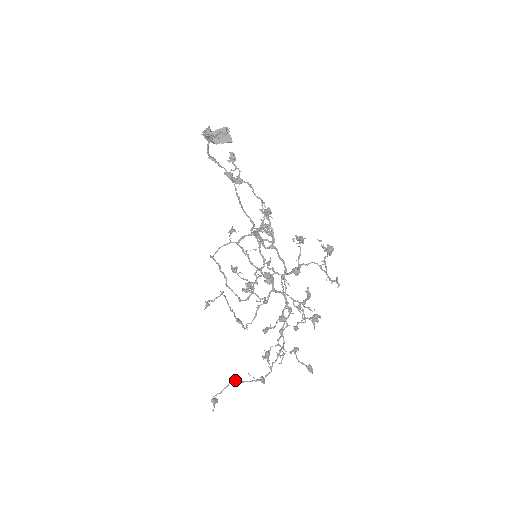
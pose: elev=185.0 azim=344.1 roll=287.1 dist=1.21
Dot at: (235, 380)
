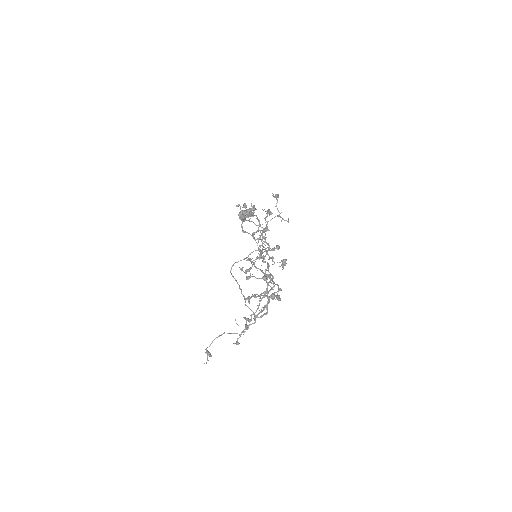
Dot at: (227, 333)
